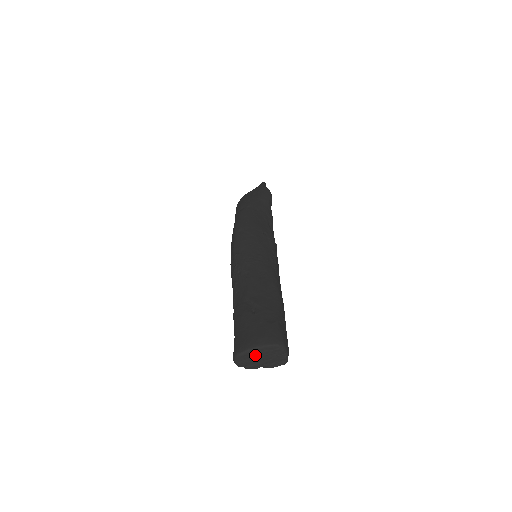
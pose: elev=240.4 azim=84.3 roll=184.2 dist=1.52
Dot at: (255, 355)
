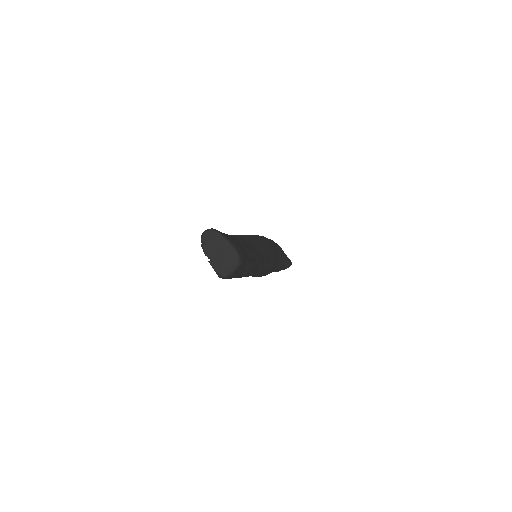
Dot at: (220, 244)
